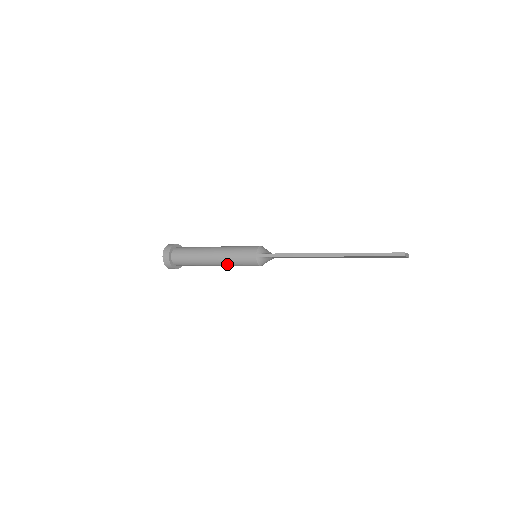
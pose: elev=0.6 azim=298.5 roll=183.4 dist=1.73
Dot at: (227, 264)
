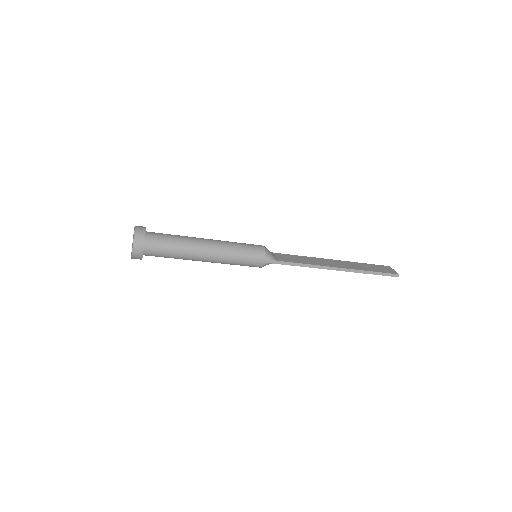
Dot at: (222, 263)
